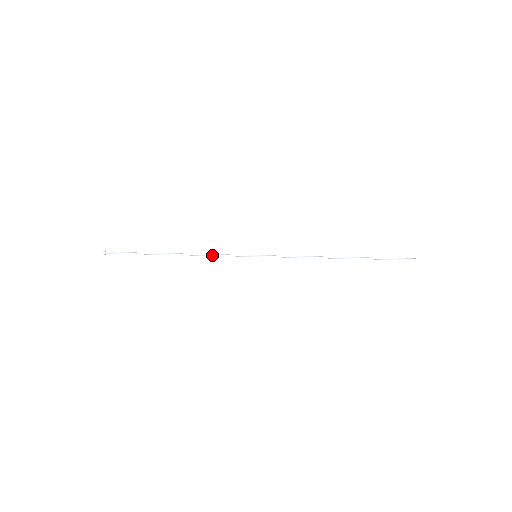
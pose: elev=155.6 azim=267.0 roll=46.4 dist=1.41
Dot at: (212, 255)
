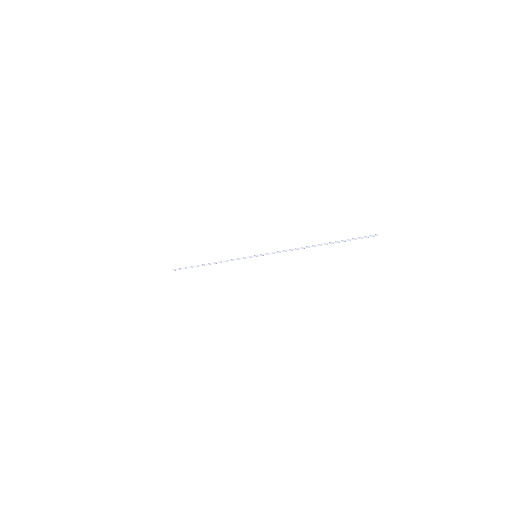
Dot at: (230, 260)
